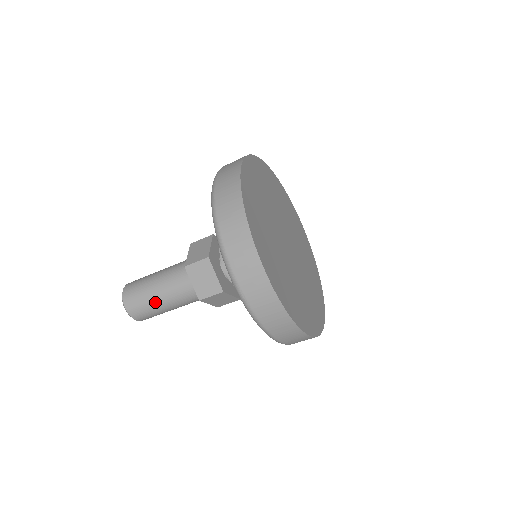
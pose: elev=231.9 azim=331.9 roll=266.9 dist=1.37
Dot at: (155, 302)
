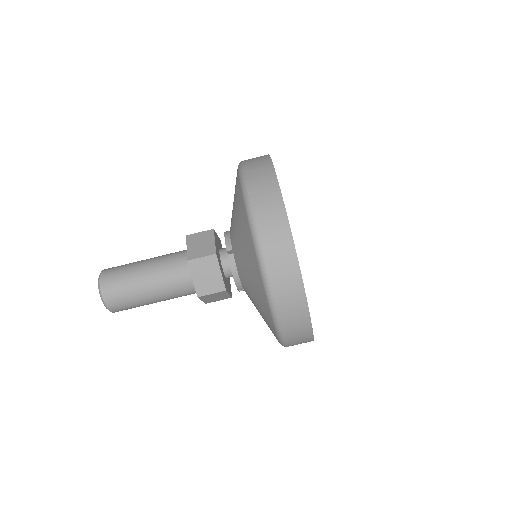
Dot at: (136, 272)
